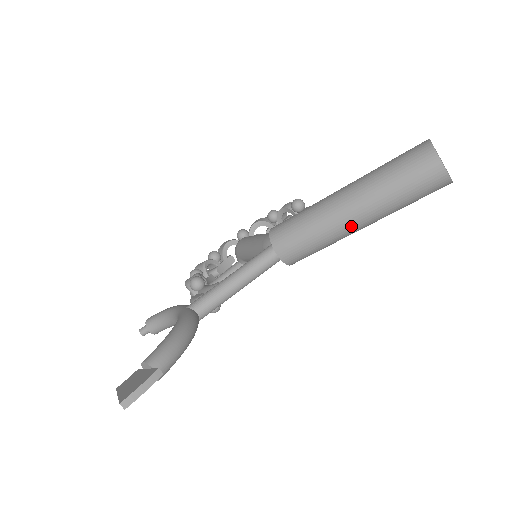
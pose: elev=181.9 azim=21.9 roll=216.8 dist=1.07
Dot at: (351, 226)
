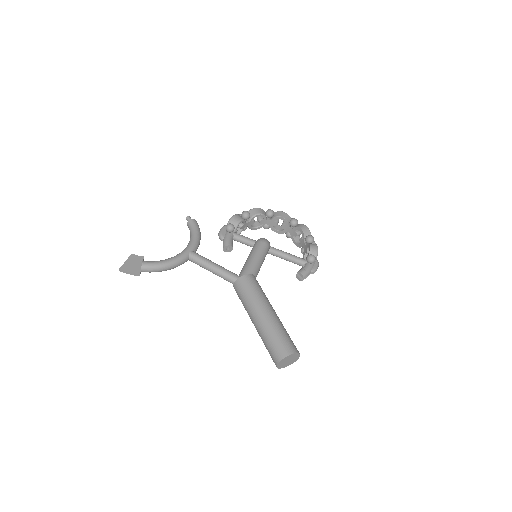
Dot at: (252, 322)
